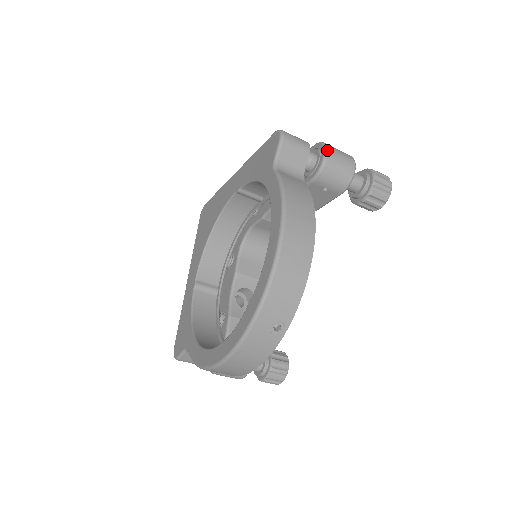
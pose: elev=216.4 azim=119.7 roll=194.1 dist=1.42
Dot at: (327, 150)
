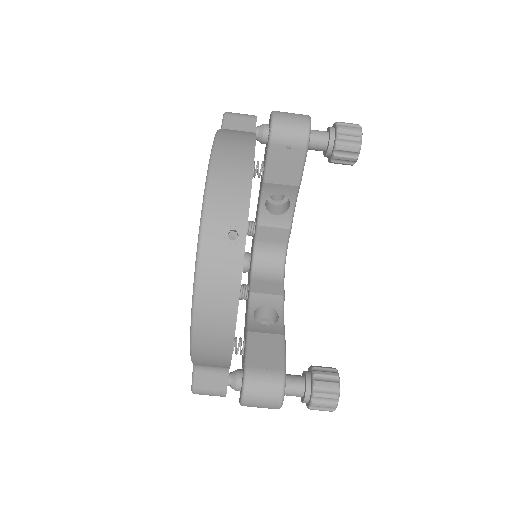
Dot at: (274, 112)
